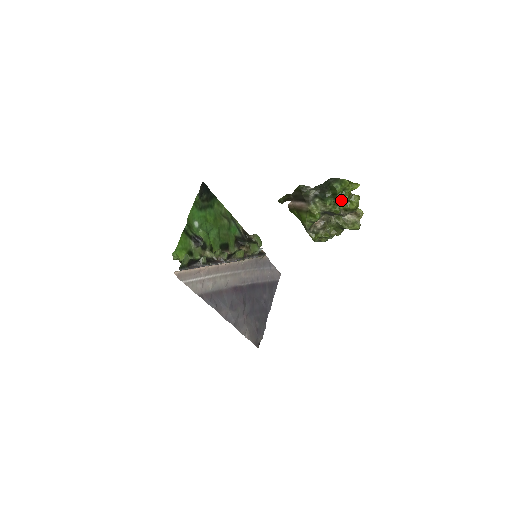
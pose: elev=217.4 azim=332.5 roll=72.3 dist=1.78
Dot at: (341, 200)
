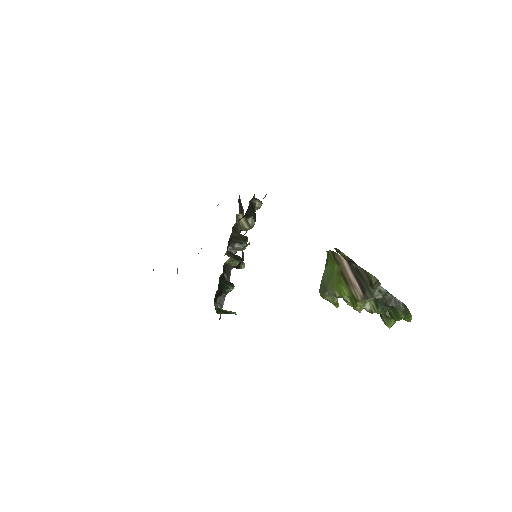
Dot at: (389, 324)
